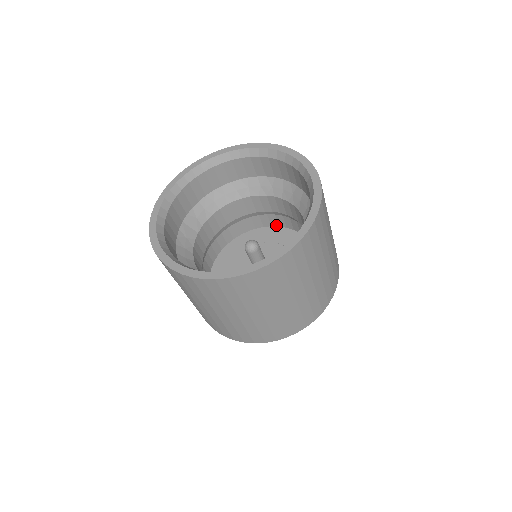
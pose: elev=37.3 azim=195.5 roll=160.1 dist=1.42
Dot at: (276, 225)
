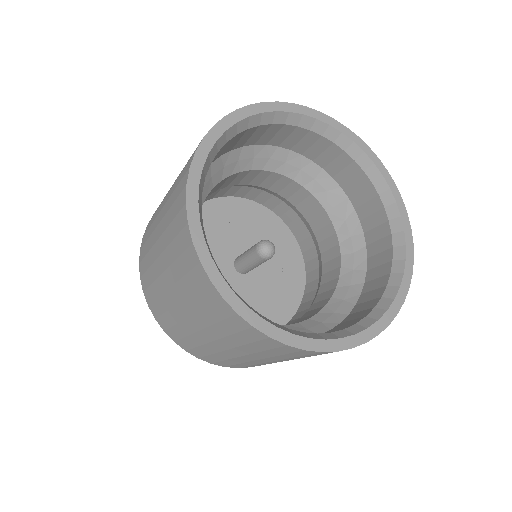
Dot at: occluded
